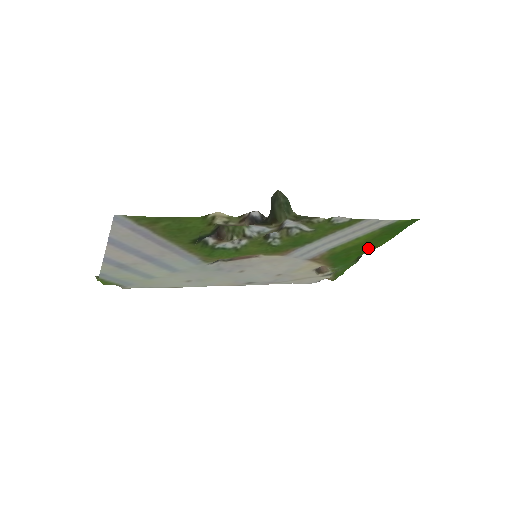
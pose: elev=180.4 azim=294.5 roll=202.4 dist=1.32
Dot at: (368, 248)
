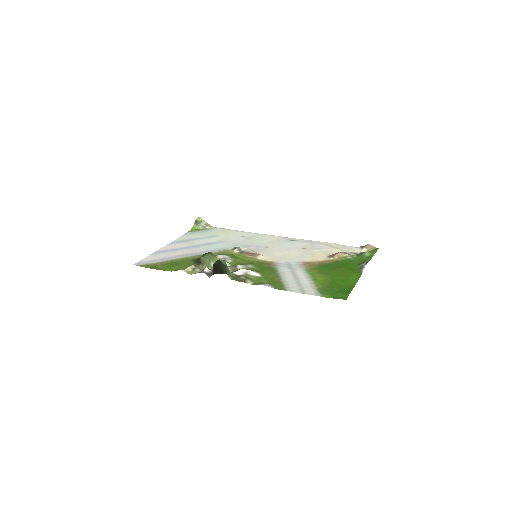
Dot at: (351, 272)
